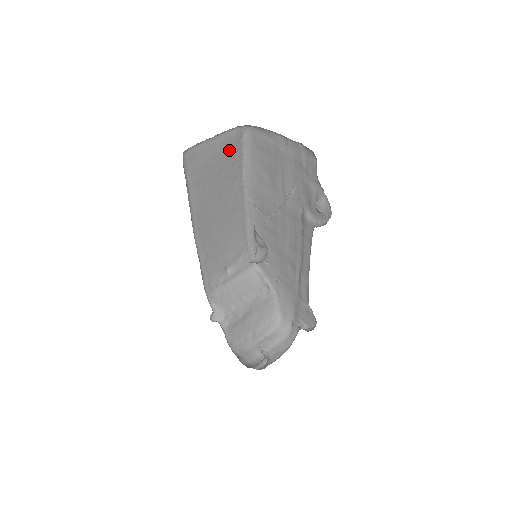
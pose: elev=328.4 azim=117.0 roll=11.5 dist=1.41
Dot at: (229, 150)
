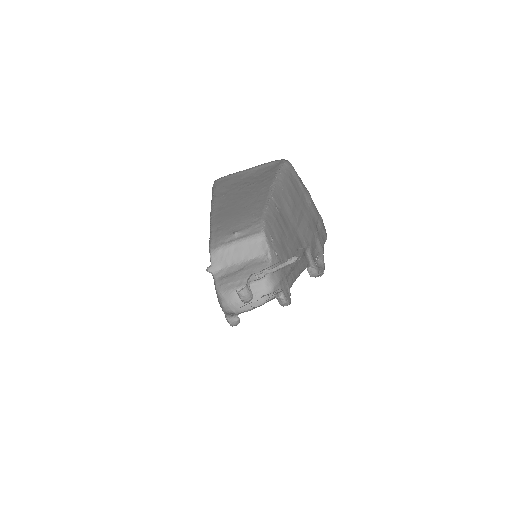
Dot at: (263, 173)
